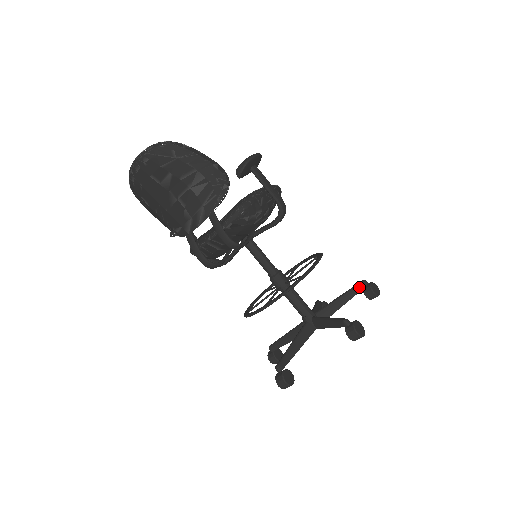
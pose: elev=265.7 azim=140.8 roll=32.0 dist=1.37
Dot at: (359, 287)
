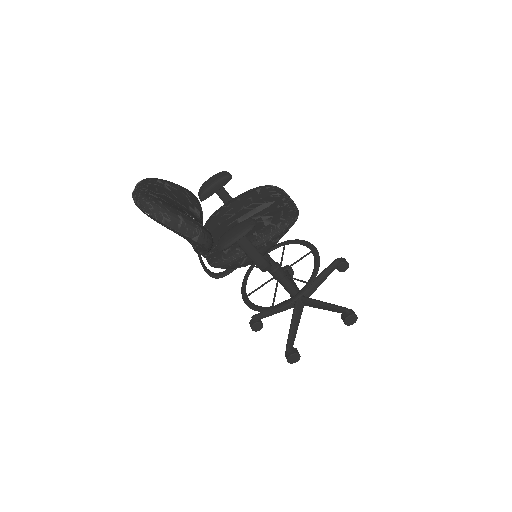
Dot at: (339, 311)
